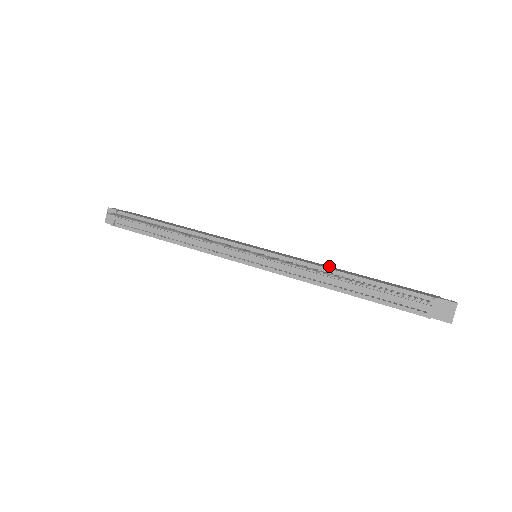
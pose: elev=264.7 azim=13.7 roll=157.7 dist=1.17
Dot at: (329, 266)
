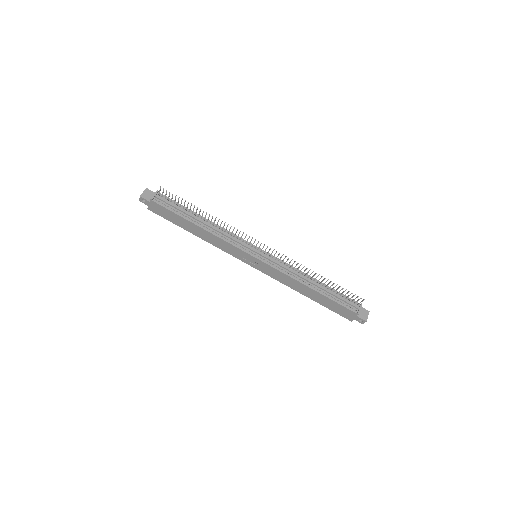
Dot at: occluded
